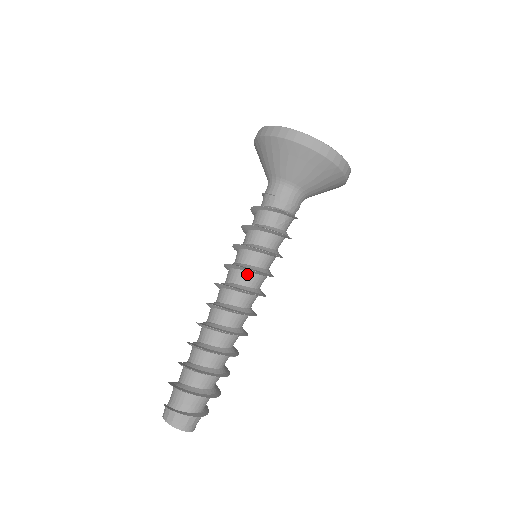
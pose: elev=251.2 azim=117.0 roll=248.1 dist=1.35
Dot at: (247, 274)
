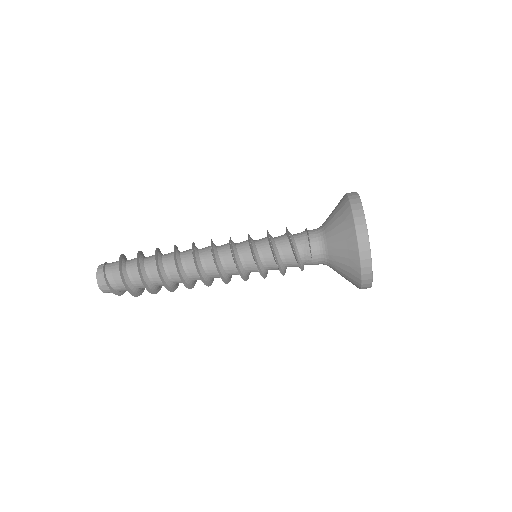
Dot at: (238, 274)
